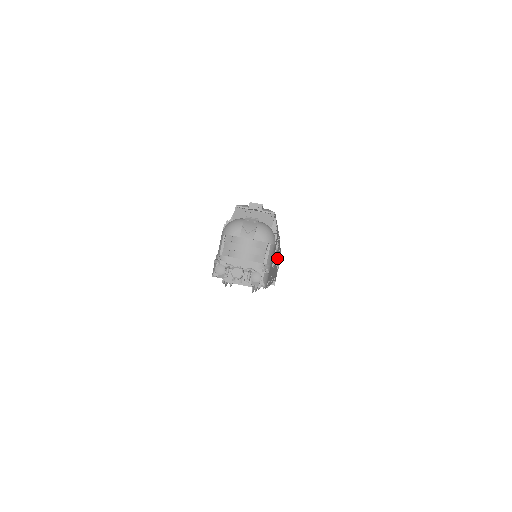
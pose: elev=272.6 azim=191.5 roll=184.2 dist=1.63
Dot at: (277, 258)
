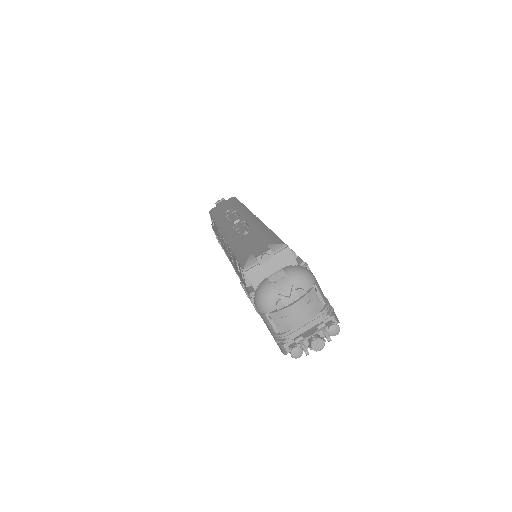
Dot at: occluded
